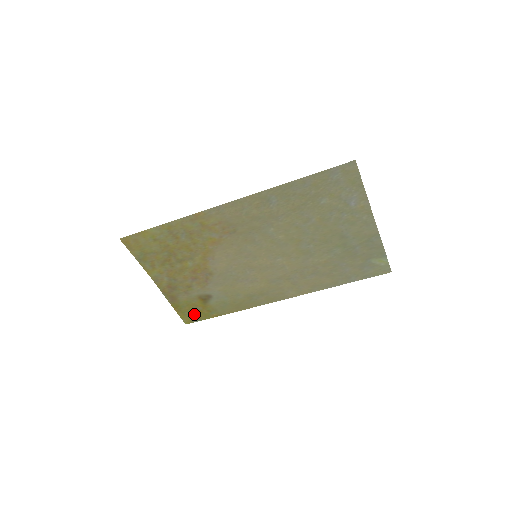
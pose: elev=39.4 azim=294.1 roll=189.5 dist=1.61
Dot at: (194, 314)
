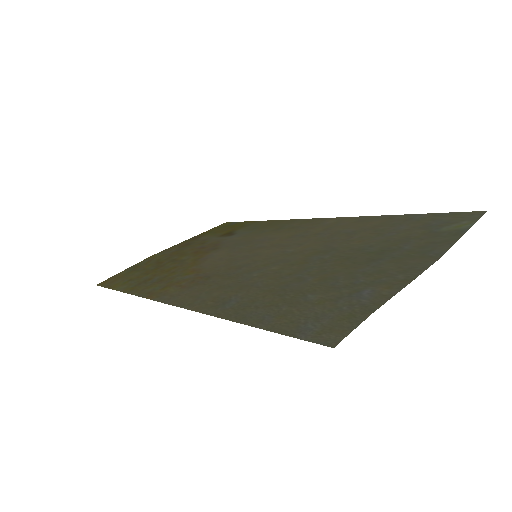
Dot at: (228, 226)
